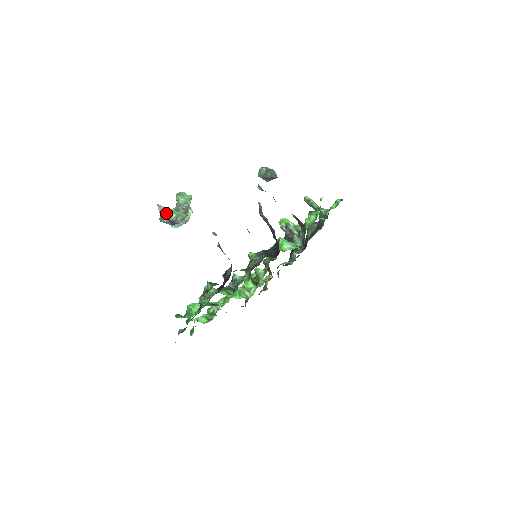
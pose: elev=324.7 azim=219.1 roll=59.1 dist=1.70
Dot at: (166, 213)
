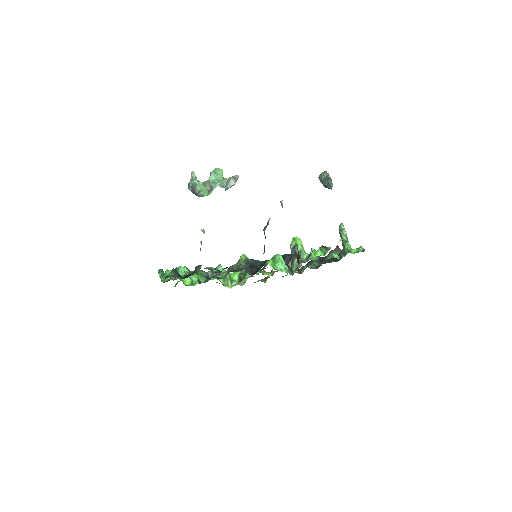
Dot at: (193, 183)
